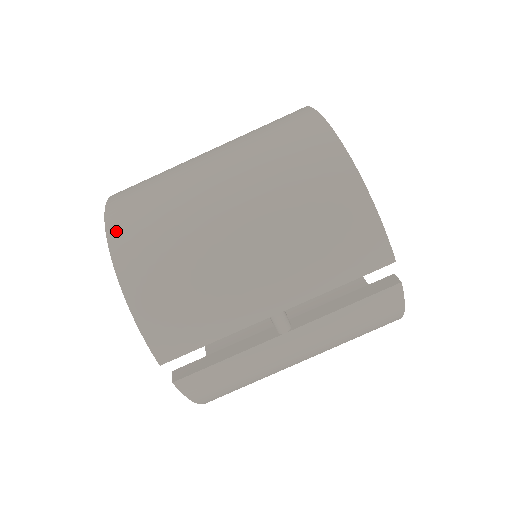
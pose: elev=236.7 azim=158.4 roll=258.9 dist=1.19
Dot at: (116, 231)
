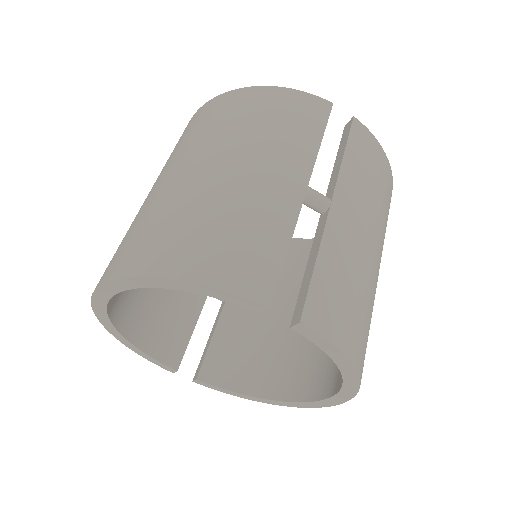
Dot at: (119, 269)
